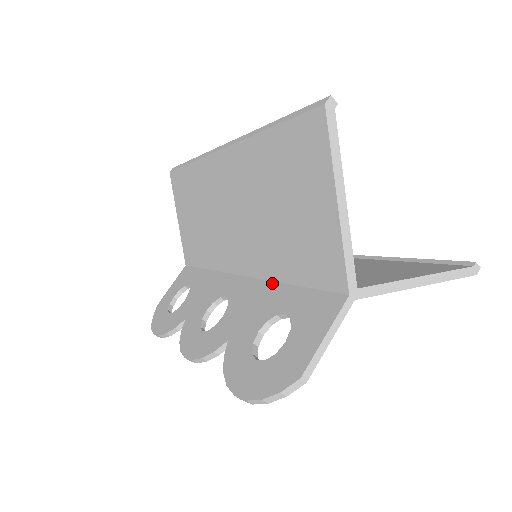
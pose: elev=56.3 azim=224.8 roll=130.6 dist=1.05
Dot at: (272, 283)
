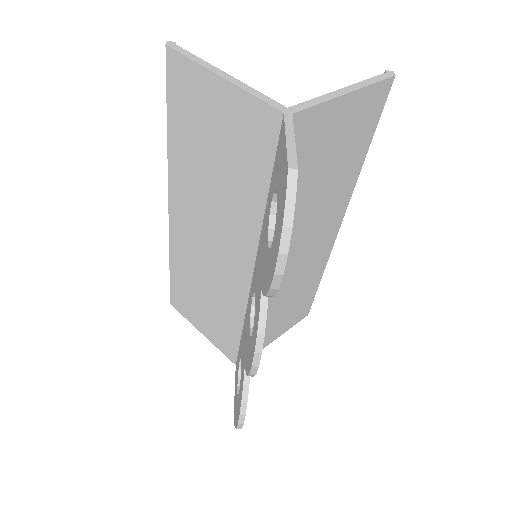
Dot at: (262, 224)
